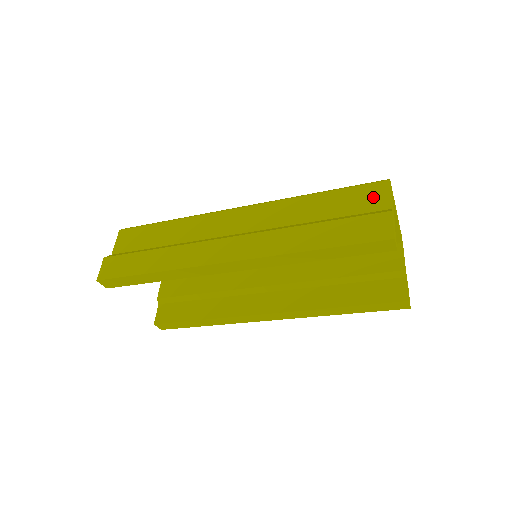
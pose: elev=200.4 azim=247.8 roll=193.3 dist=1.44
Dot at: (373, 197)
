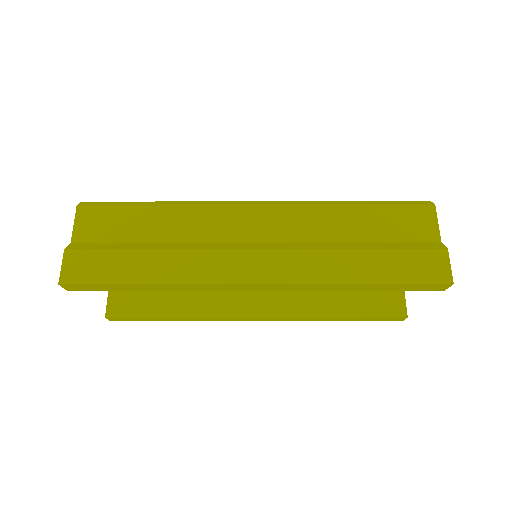
Dot at: (420, 223)
